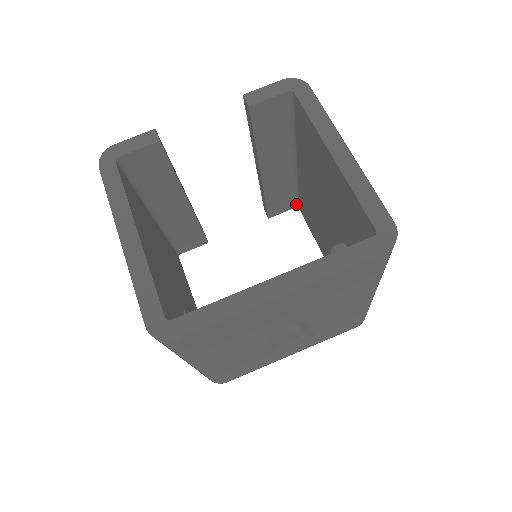
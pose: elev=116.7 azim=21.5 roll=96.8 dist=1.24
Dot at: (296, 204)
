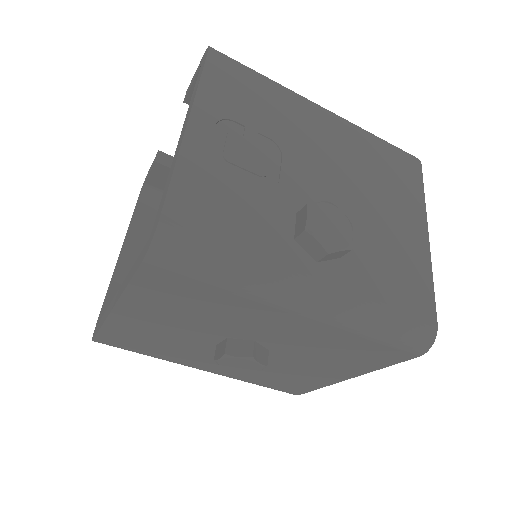
Dot at: occluded
